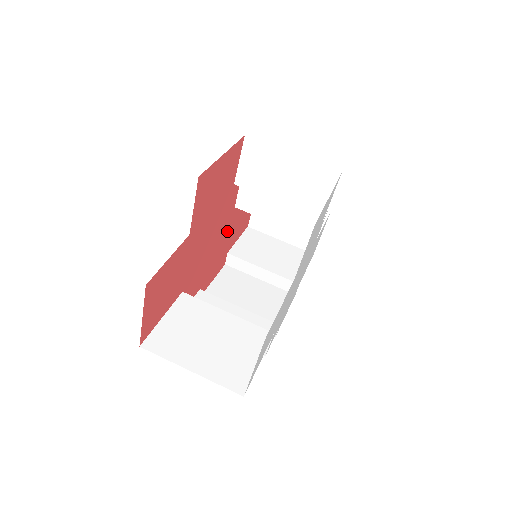
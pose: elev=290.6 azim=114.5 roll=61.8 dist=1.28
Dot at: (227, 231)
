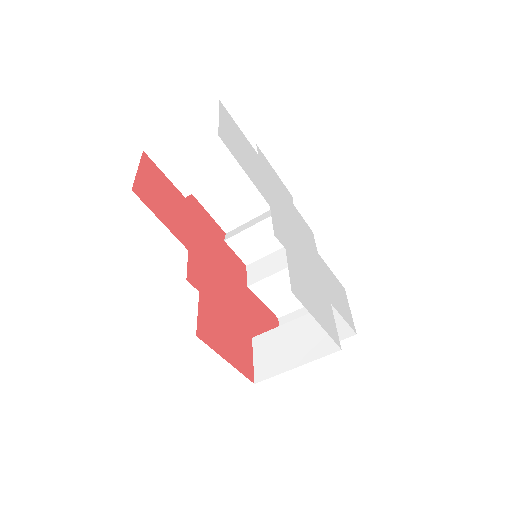
Dot at: (193, 236)
